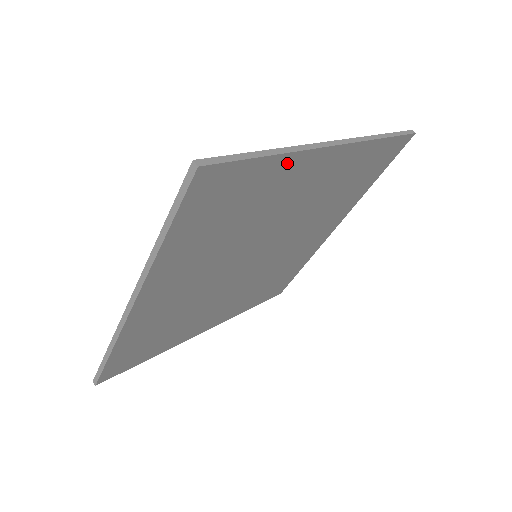
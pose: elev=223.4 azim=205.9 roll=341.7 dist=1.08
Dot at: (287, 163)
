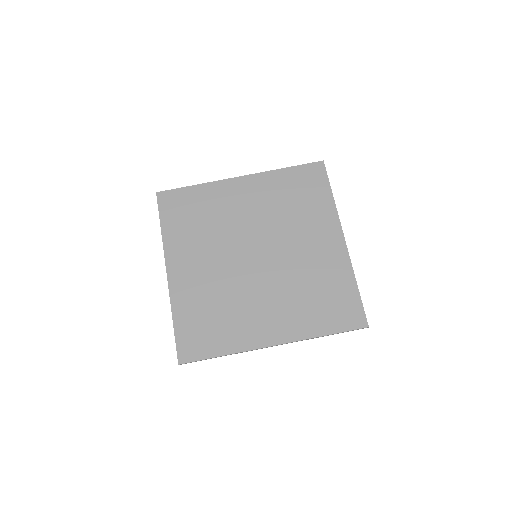
Dot at: (330, 208)
